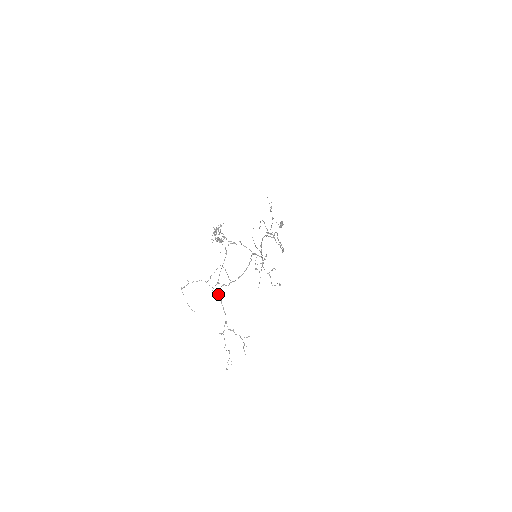
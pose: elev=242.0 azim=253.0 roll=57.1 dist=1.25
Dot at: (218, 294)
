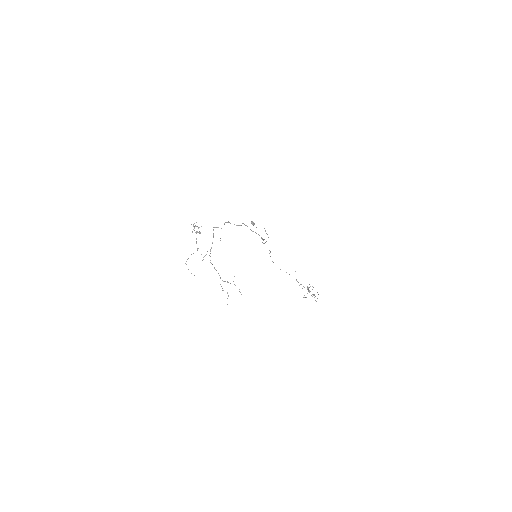
Dot at: occluded
